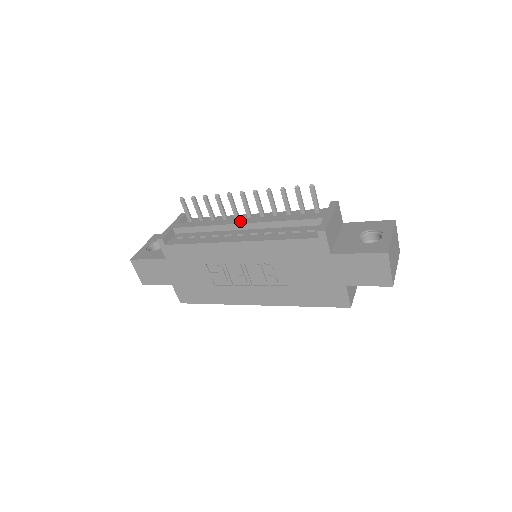
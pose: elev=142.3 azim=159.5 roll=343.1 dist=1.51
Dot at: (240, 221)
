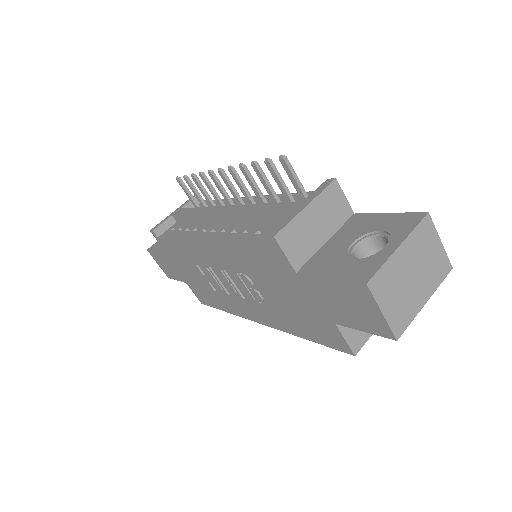
Dot at: (220, 210)
